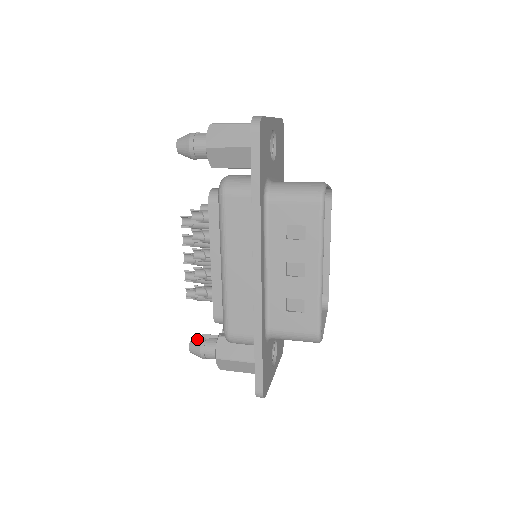
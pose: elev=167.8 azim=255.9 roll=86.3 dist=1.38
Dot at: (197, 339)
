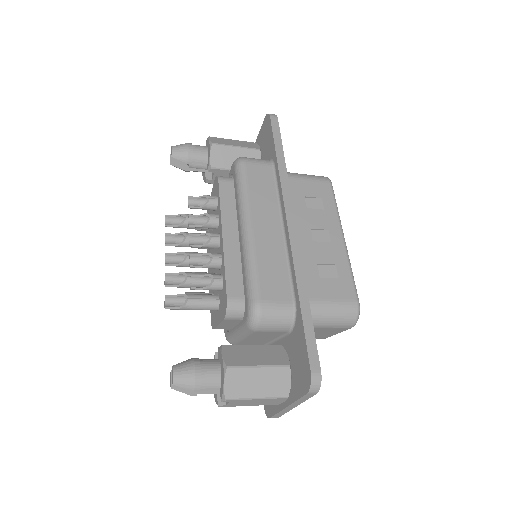
Dot at: occluded
